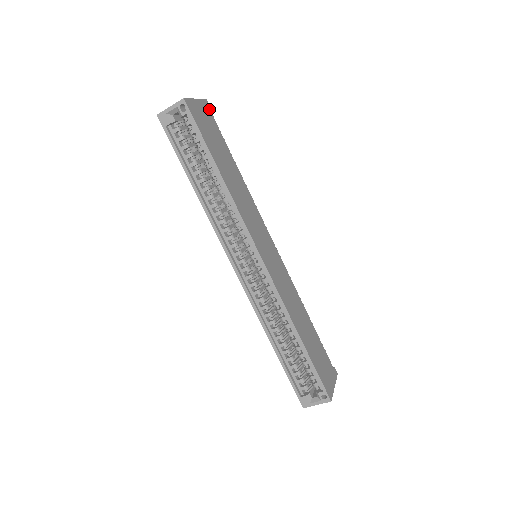
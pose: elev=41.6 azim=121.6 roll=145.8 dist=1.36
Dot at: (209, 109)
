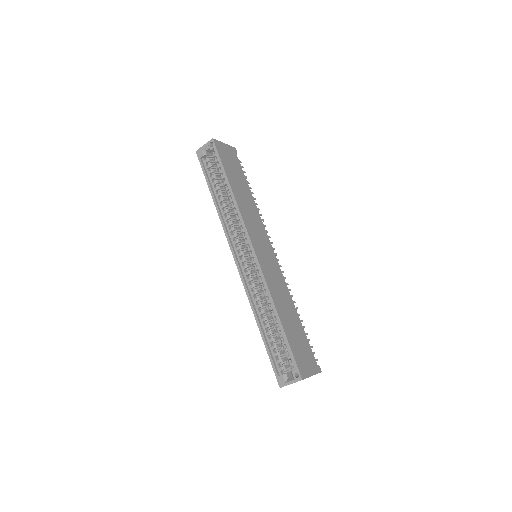
Dot at: (236, 153)
